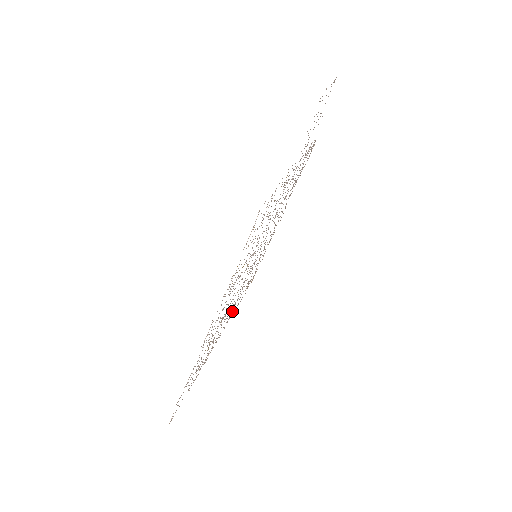
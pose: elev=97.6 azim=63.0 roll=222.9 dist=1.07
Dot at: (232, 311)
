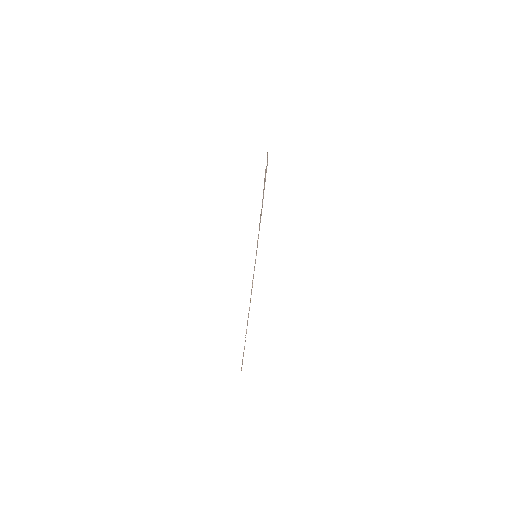
Dot at: occluded
